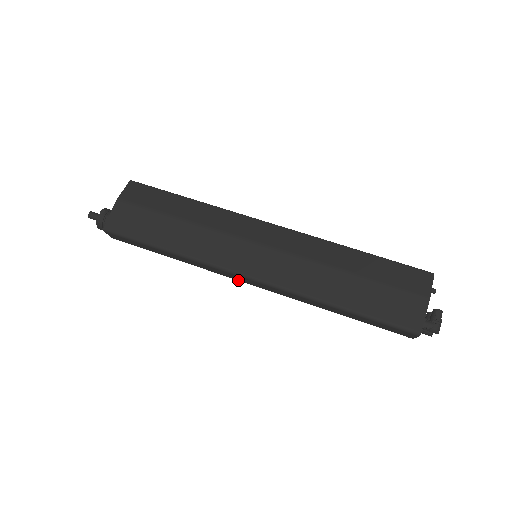
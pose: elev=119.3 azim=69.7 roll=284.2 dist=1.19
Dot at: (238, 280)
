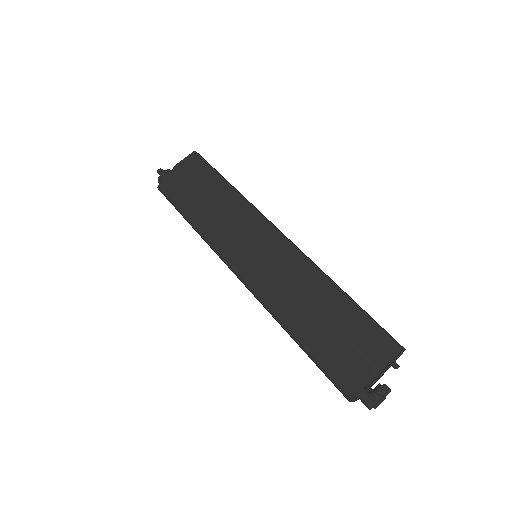
Dot at: occluded
